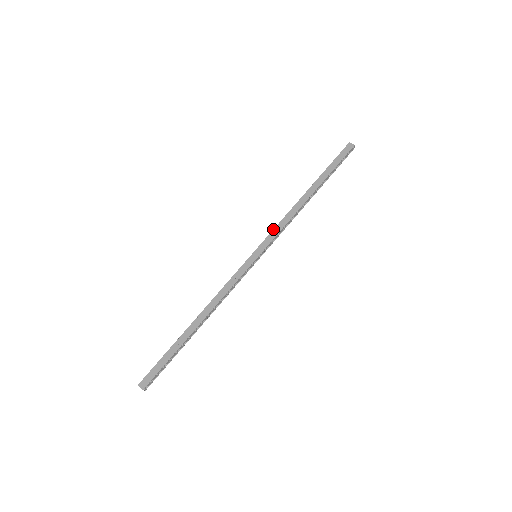
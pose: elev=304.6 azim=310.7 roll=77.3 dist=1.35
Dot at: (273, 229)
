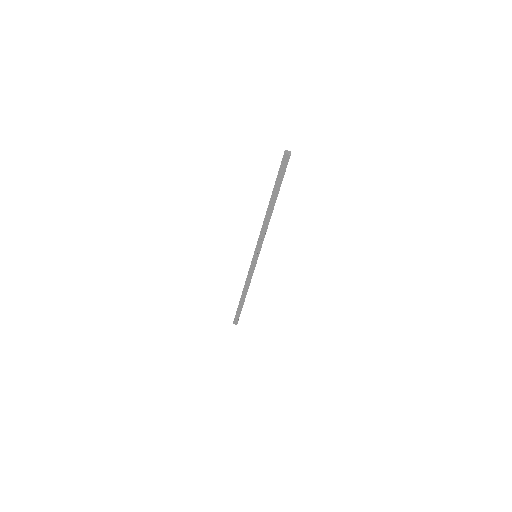
Dot at: (258, 240)
